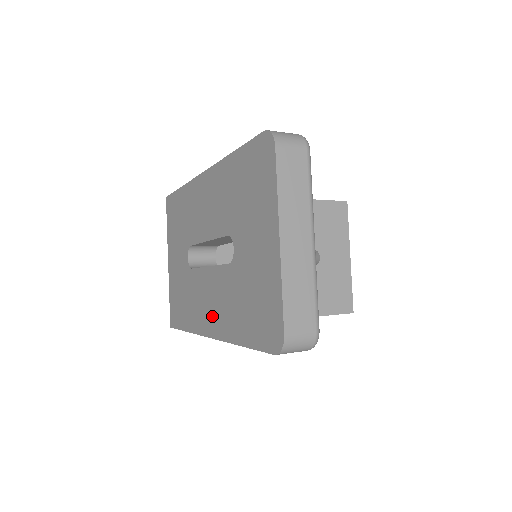
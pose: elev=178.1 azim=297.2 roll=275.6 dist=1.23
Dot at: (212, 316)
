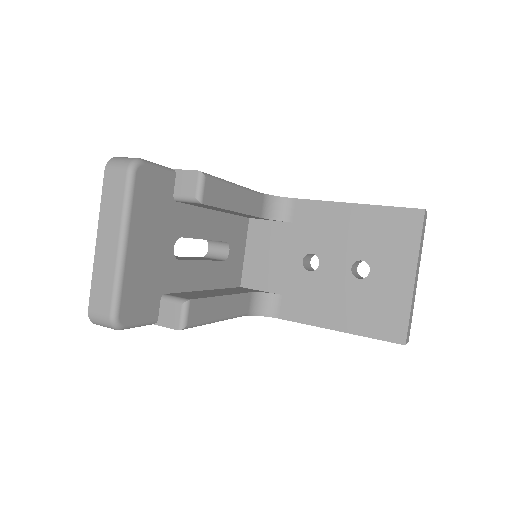
Dot at: occluded
